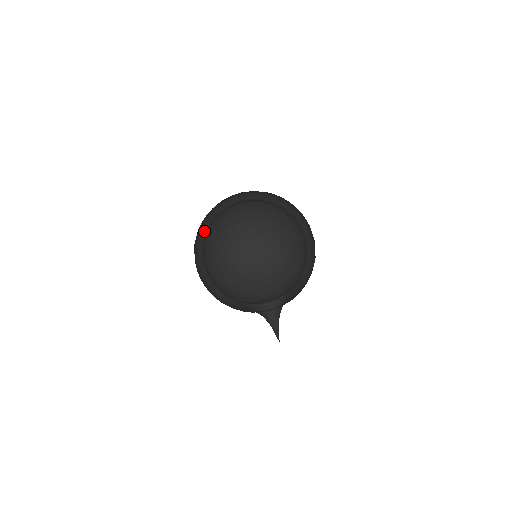
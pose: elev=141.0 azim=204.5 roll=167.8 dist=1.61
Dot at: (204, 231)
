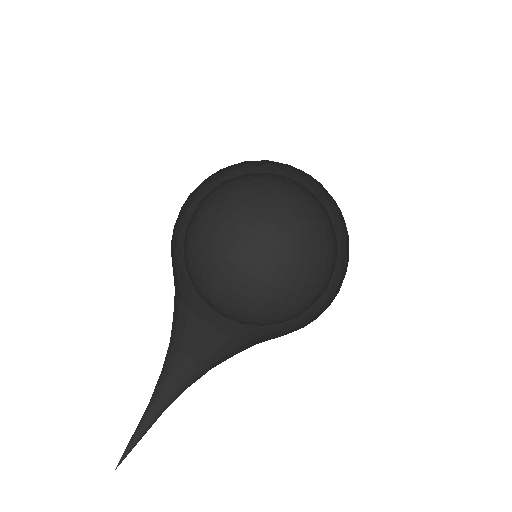
Dot at: occluded
